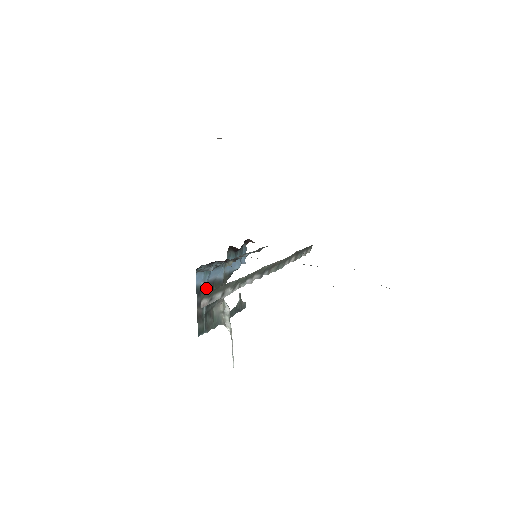
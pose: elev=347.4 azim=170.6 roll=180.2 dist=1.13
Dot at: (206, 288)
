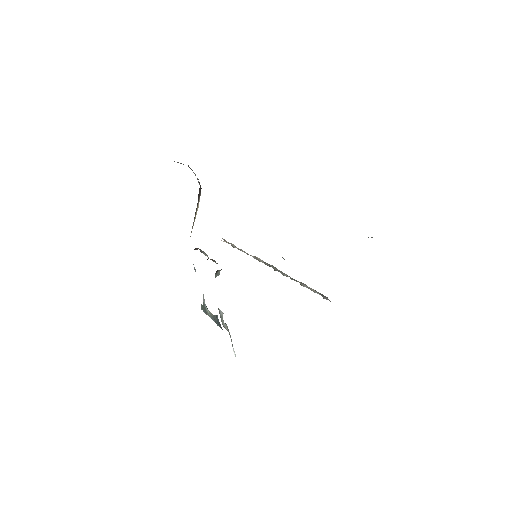
Dot at: occluded
